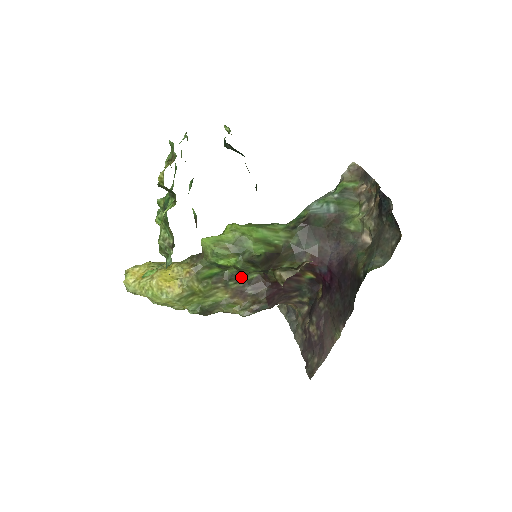
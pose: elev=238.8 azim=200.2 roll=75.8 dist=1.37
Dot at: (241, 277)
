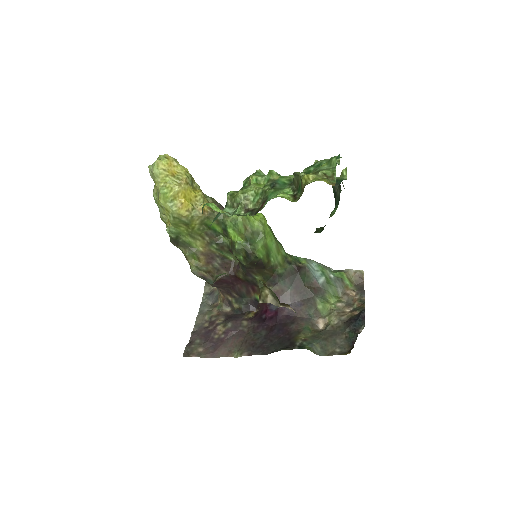
Dot at: (224, 250)
